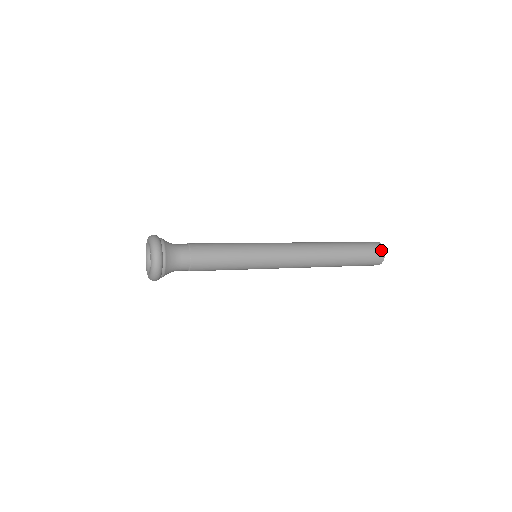
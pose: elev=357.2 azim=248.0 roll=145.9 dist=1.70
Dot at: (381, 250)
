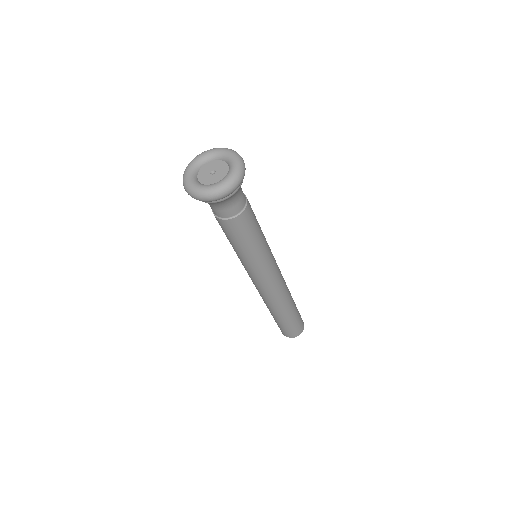
Dot at: (303, 327)
